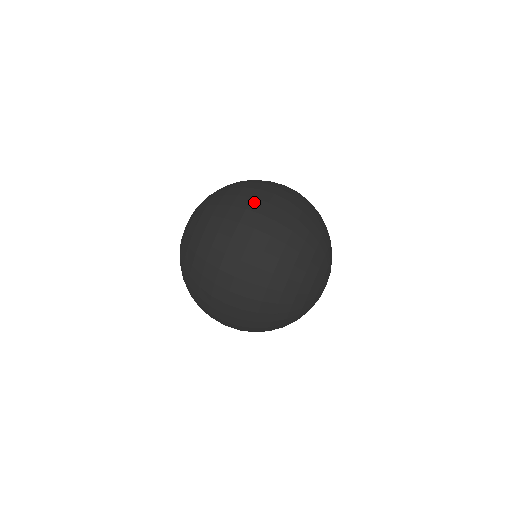
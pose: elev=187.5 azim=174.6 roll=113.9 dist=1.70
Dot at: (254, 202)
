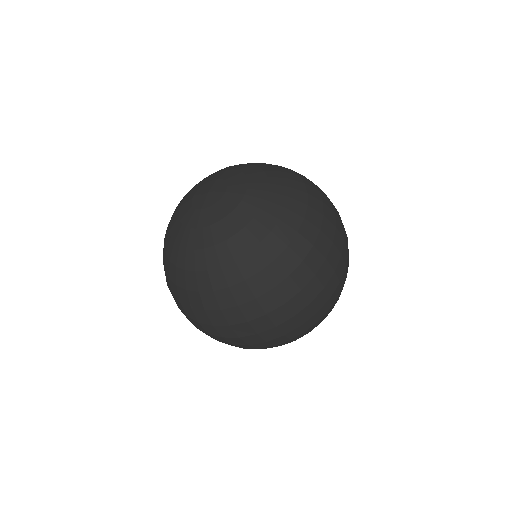
Dot at: (333, 250)
